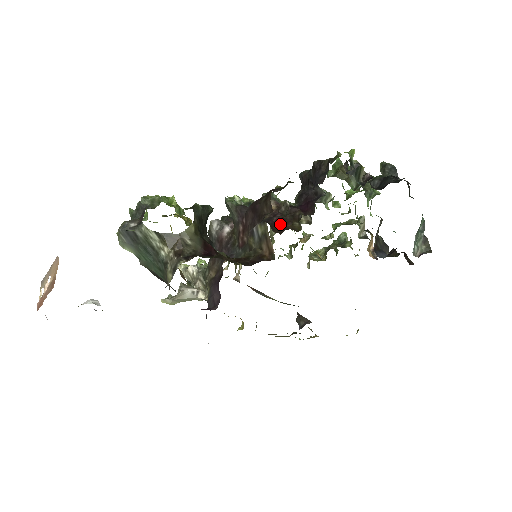
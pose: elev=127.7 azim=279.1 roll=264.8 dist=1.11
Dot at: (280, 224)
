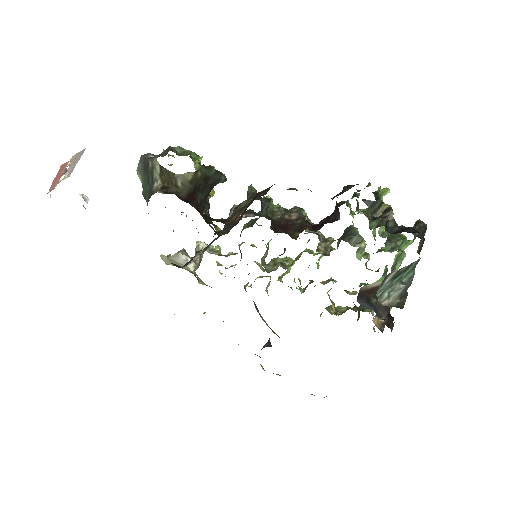
Dot at: (284, 228)
